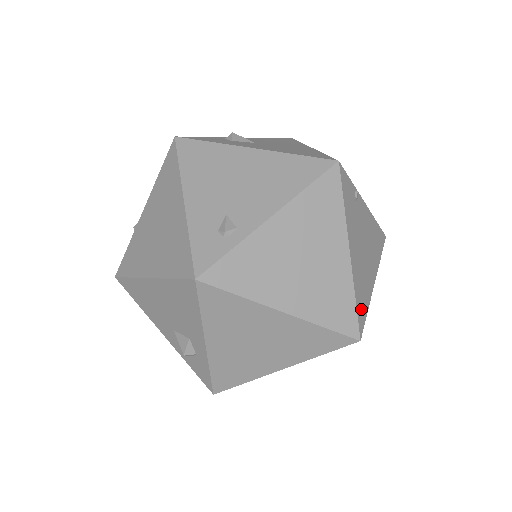
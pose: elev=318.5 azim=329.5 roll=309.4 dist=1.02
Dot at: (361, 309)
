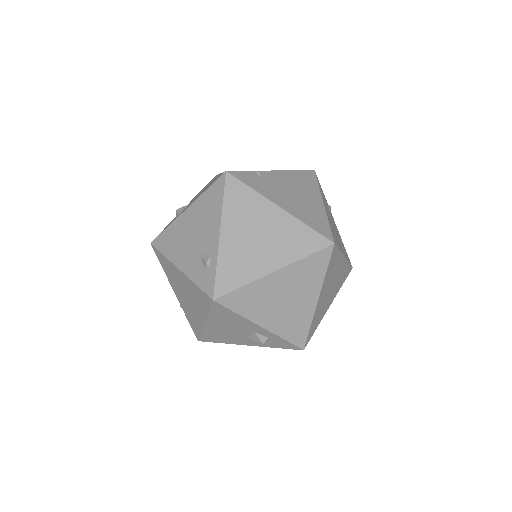
Dot at: (320, 227)
